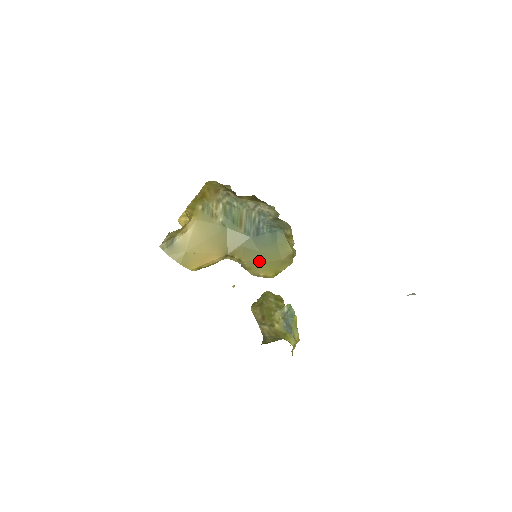
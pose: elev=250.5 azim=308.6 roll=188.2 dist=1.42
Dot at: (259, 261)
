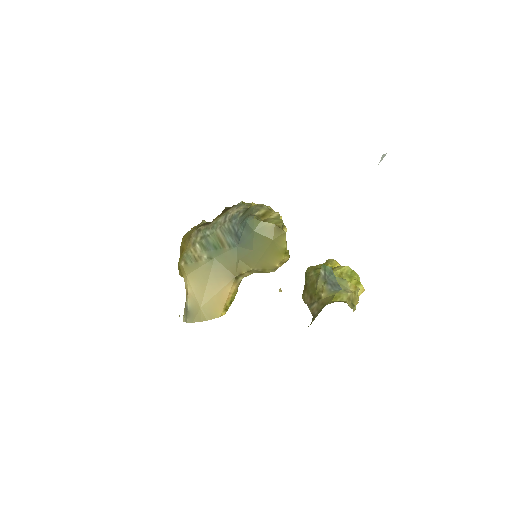
Dot at: (261, 258)
